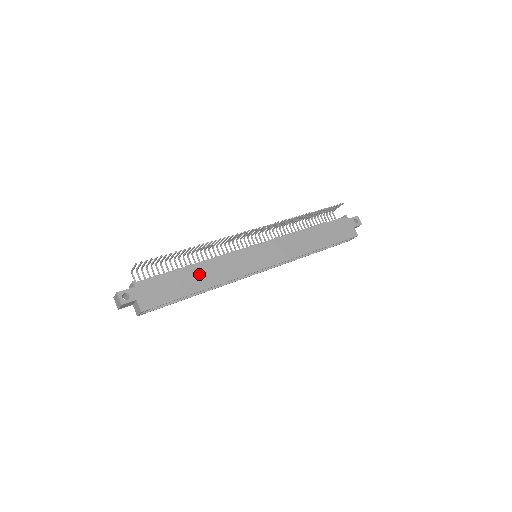
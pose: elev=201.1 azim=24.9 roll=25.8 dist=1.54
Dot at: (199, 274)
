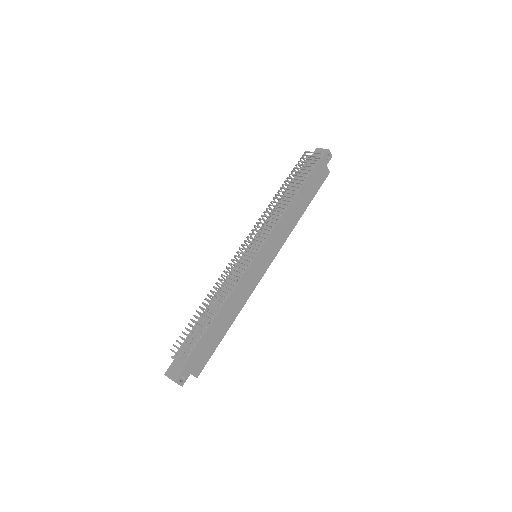
Dot at: (225, 316)
